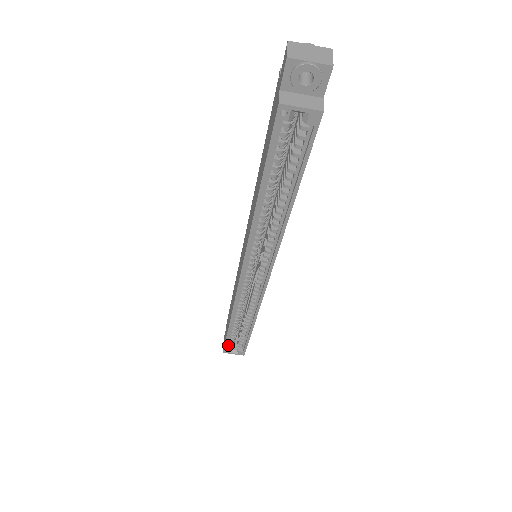
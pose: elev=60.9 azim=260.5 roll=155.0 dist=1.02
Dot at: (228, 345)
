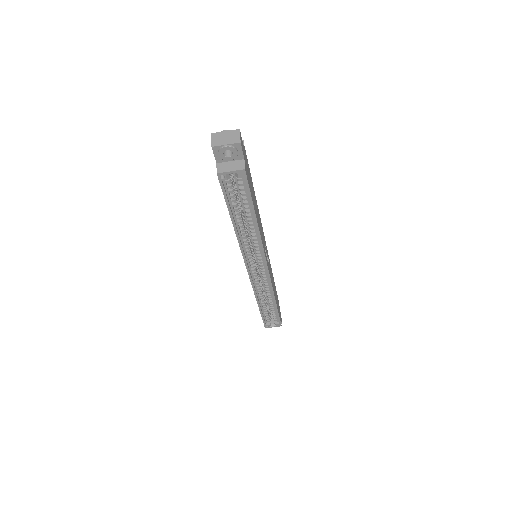
Dot at: (266, 322)
